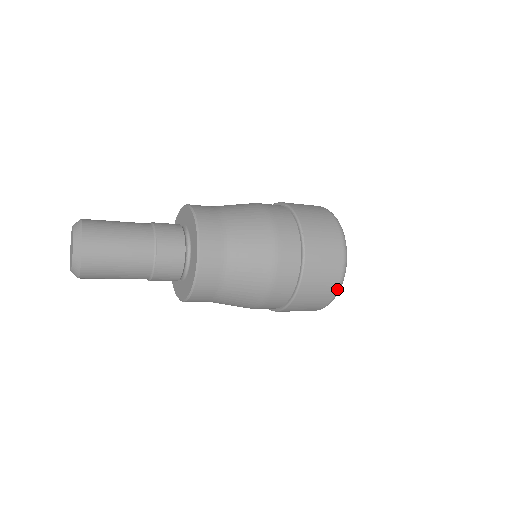
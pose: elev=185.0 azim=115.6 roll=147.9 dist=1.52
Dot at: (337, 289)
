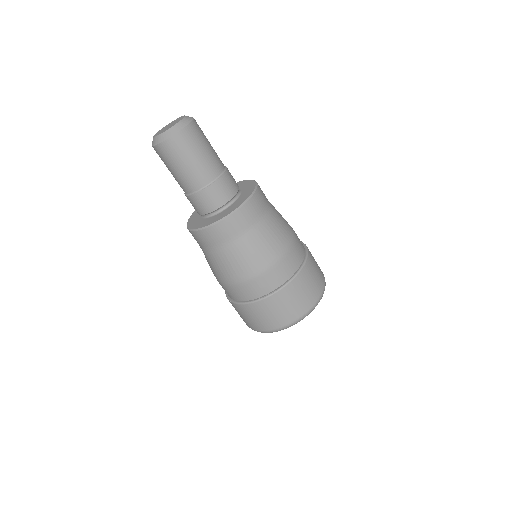
Dot at: (325, 283)
